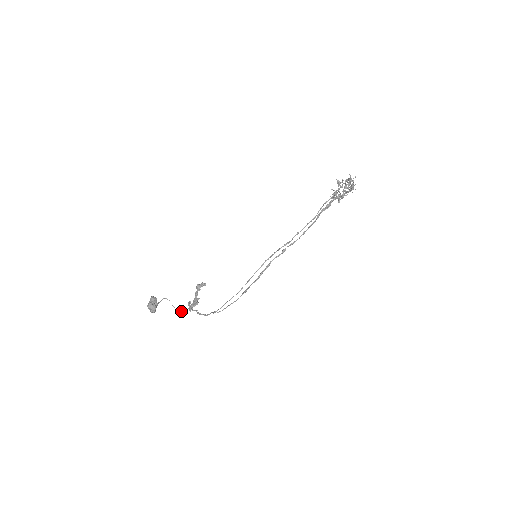
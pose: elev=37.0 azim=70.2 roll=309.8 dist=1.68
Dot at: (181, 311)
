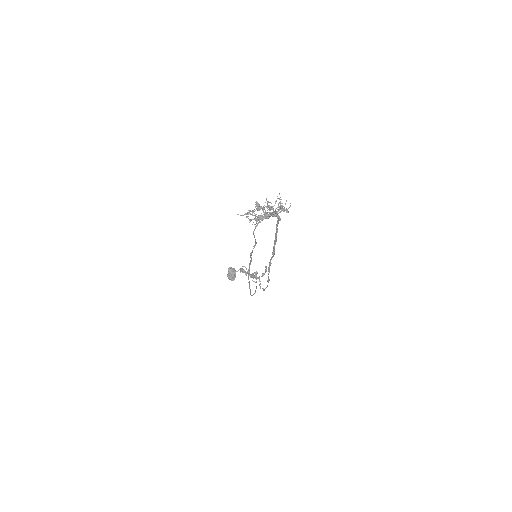
Dot at: occluded
